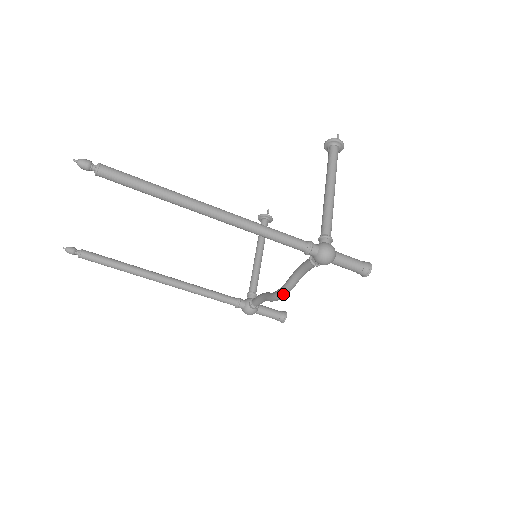
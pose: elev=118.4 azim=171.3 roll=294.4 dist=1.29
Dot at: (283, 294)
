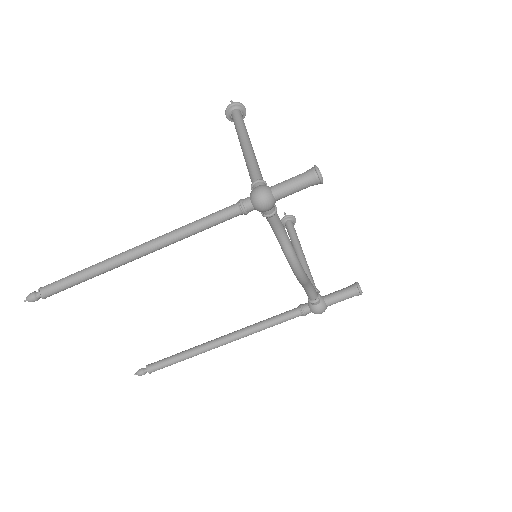
Dot at: (294, 267)
